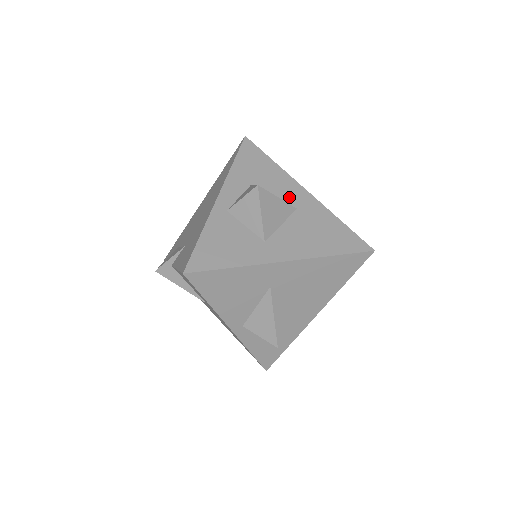
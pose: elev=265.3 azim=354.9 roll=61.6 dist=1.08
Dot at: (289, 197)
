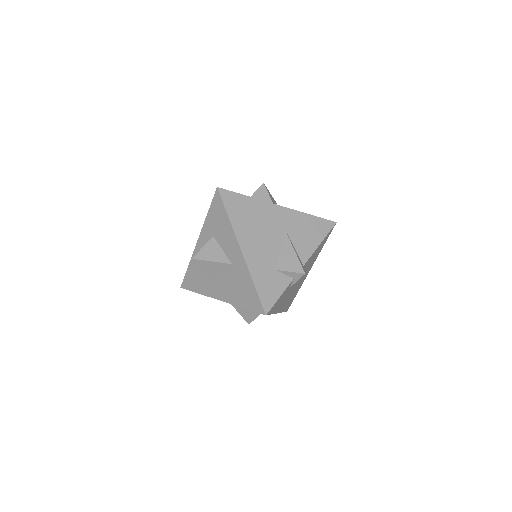
Dot at: (230, 253)
